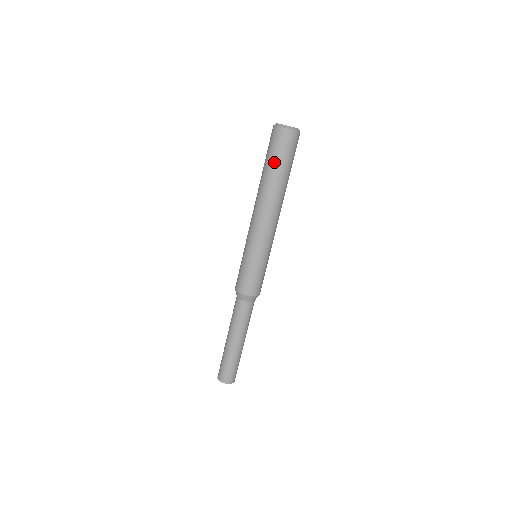
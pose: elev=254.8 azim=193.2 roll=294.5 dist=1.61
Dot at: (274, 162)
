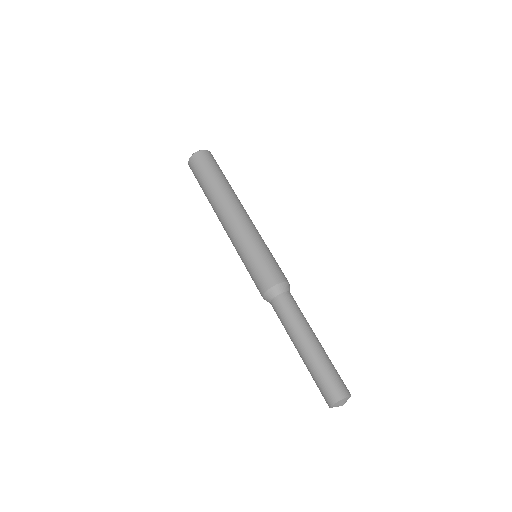
Dot at: (214, 172)
